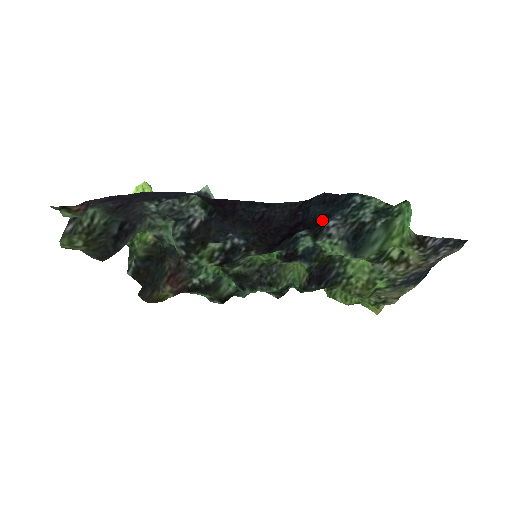
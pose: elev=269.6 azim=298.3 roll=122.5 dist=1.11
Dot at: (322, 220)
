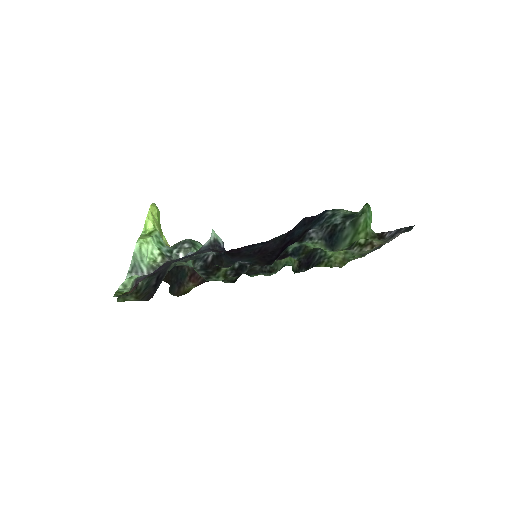
Dot at: (304, 233)
